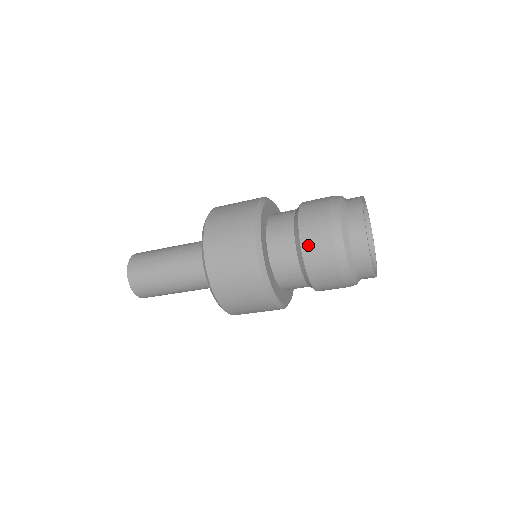
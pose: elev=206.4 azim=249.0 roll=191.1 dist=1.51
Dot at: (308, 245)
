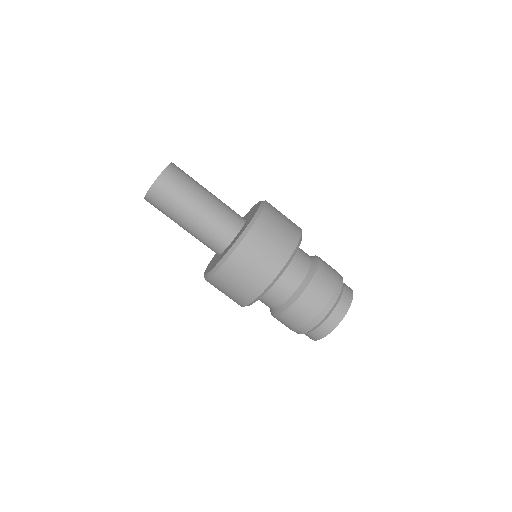
Dot at: (322, 272)
